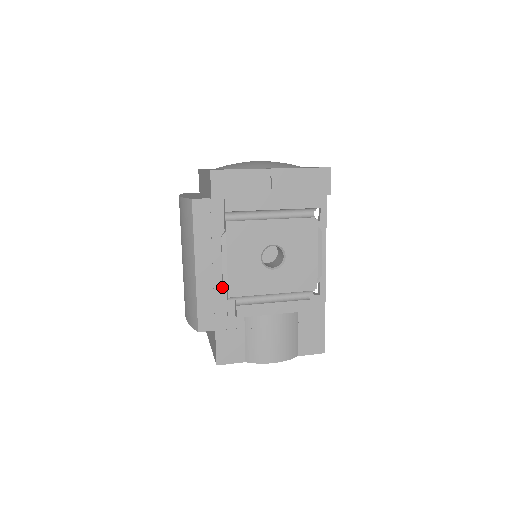
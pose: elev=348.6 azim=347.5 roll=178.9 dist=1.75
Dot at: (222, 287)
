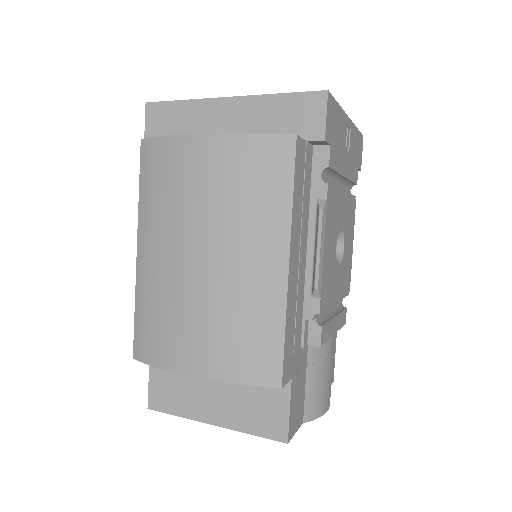
Dot at: (301, 298)
